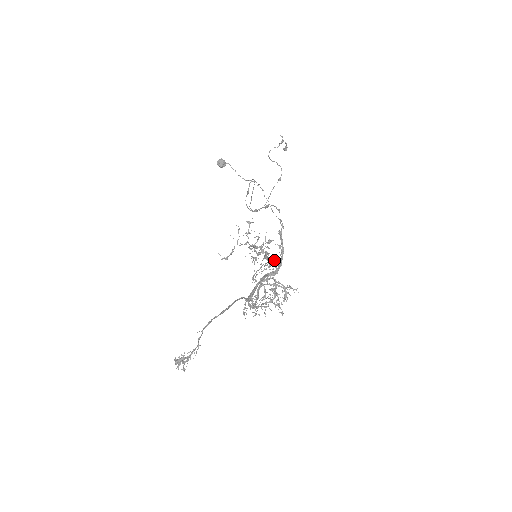
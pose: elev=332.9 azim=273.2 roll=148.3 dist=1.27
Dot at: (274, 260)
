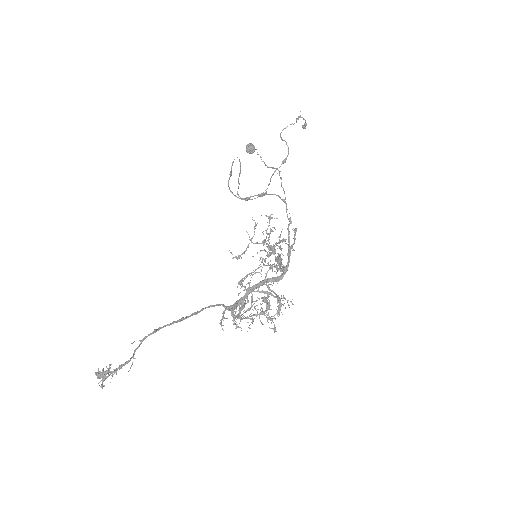
Dot at: occluded
